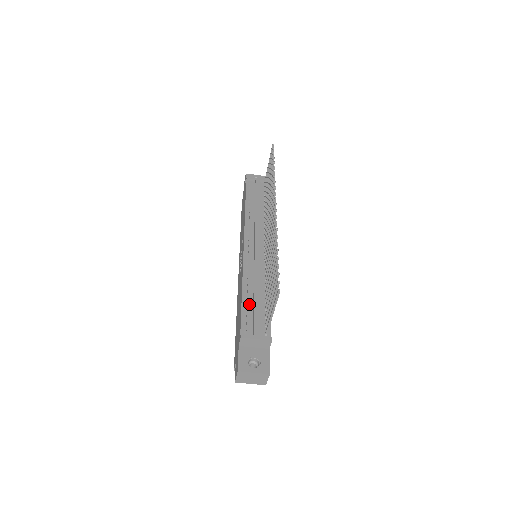
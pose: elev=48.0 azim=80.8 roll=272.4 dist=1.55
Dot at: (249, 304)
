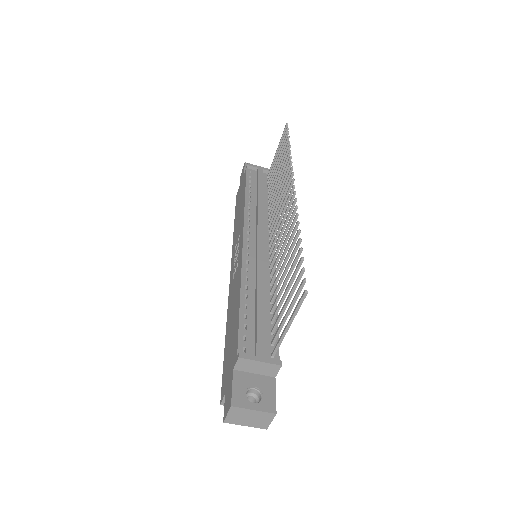
Dot at: (249, 313)
